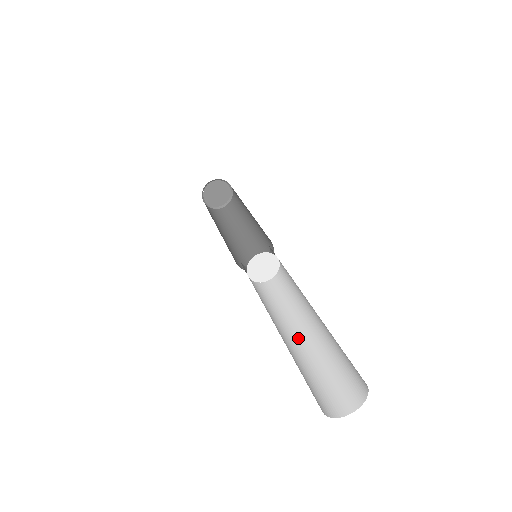
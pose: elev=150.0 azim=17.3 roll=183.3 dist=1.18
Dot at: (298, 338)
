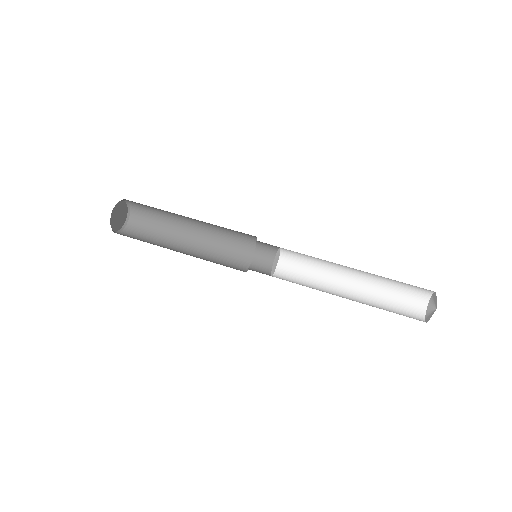
Dot at: (350, 294)
